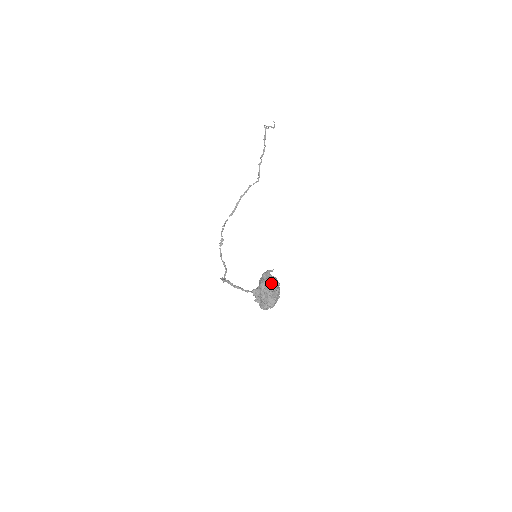
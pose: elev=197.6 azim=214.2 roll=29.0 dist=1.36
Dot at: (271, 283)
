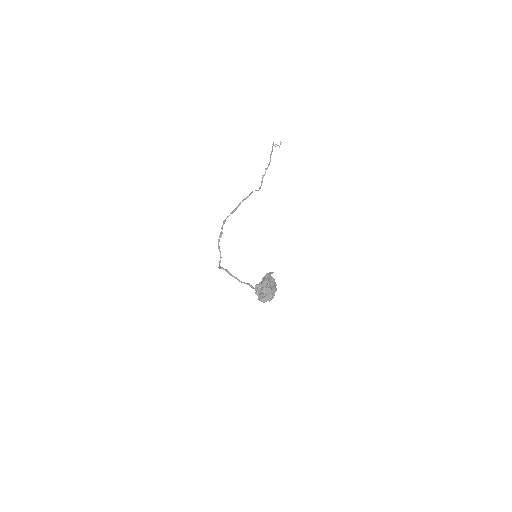
Dot at: (271, 283)
